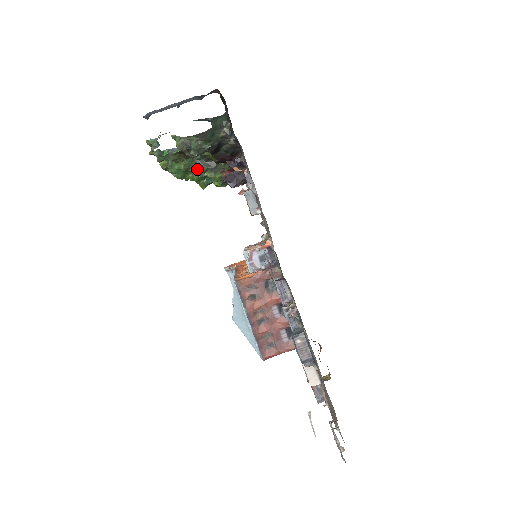
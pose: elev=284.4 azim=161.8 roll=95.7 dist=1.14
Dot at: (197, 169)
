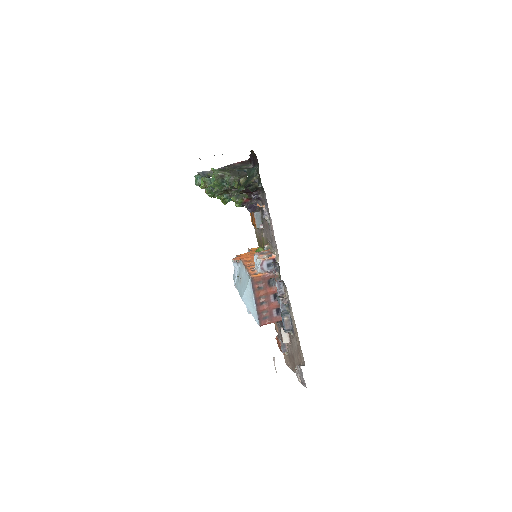
Dot at: occluded
